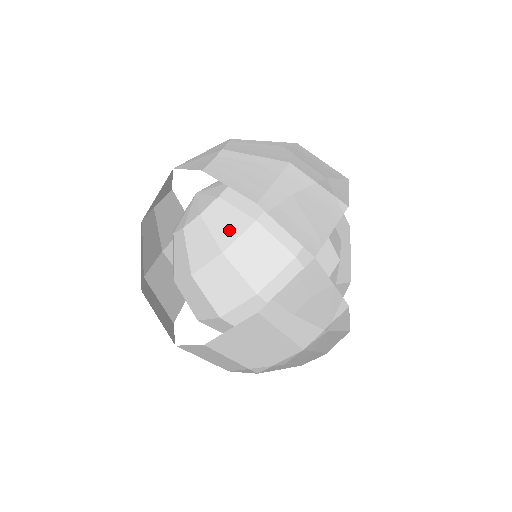
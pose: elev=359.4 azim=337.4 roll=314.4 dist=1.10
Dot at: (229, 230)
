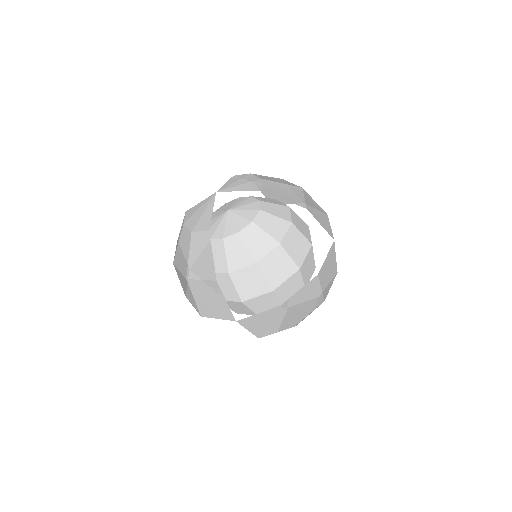
Dot at: (278, 230)
